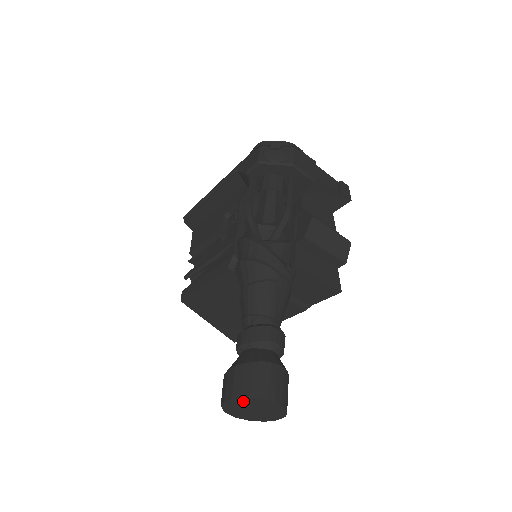
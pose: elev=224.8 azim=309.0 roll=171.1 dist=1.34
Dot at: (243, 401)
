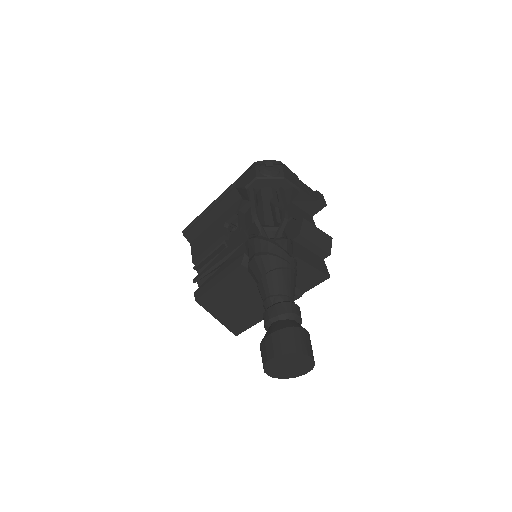
Dot at: (283, 358)
